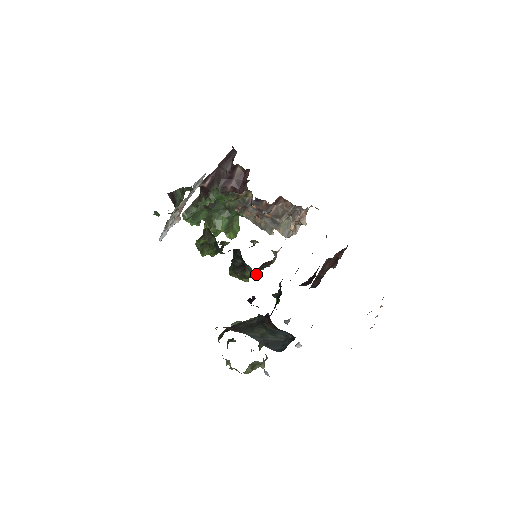
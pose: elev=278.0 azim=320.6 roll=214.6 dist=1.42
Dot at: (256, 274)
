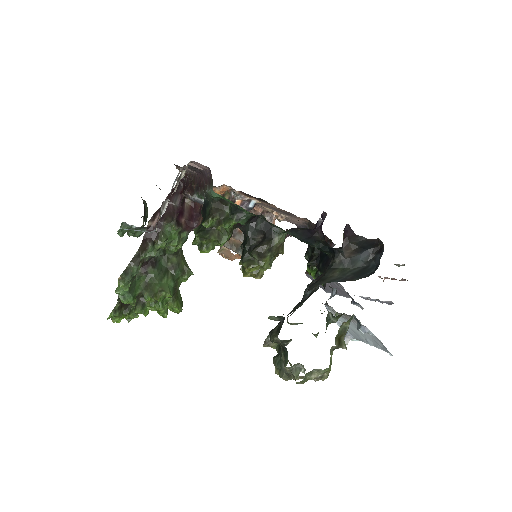
Dot at: (283, 244)
